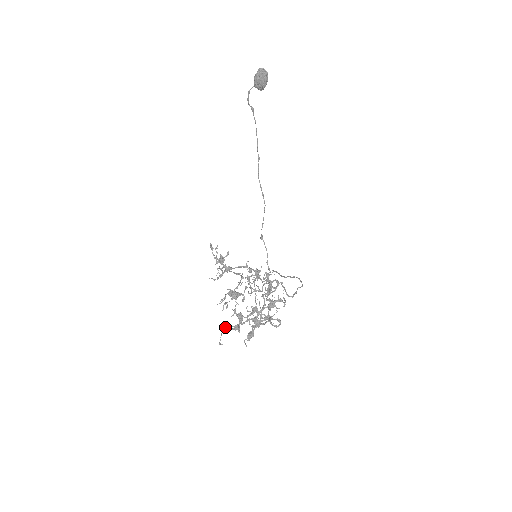
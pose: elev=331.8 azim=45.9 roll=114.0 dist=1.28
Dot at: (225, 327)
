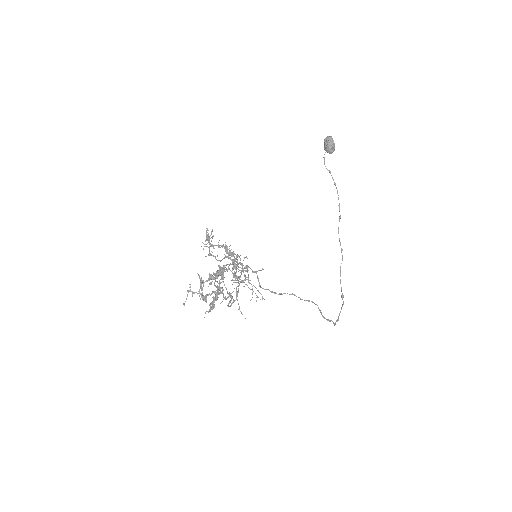
Dot at: occluded
